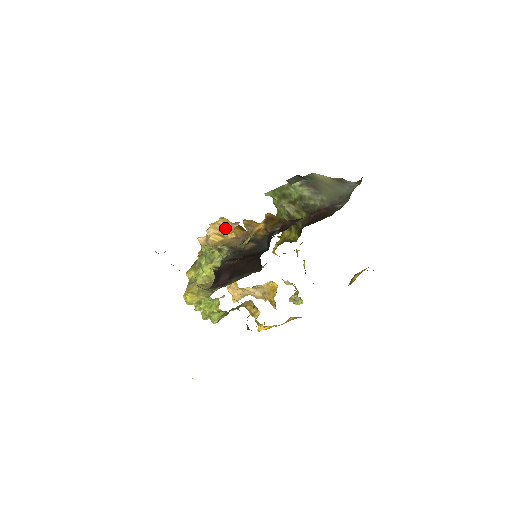
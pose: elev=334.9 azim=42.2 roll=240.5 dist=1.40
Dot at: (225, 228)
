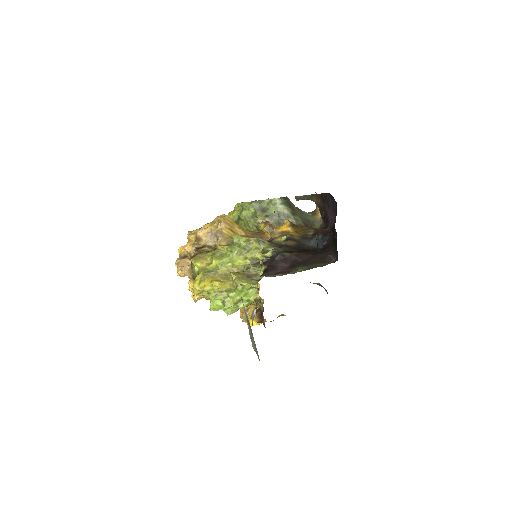
Dot at: (261, 224)
